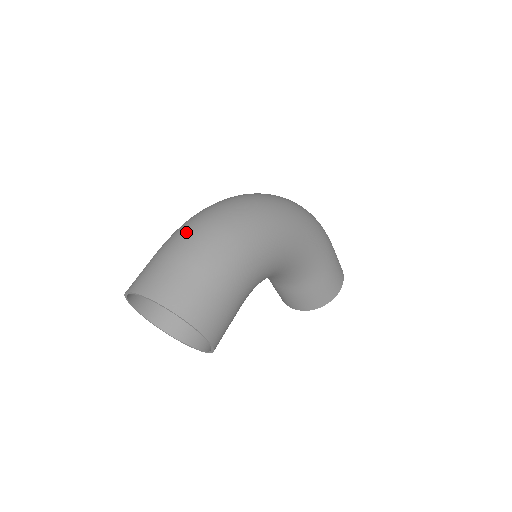
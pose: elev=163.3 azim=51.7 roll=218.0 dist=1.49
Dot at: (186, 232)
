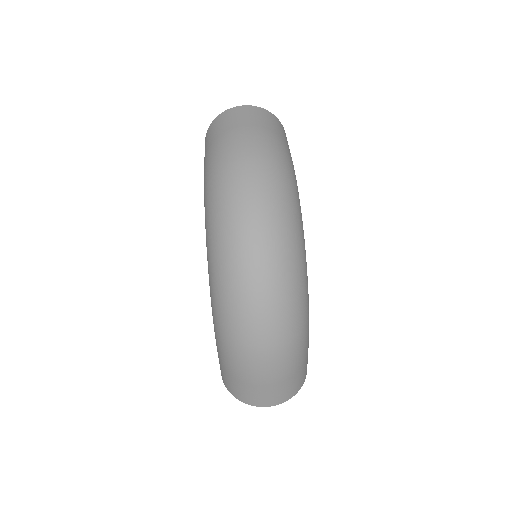
Dot at: (264, 369)
